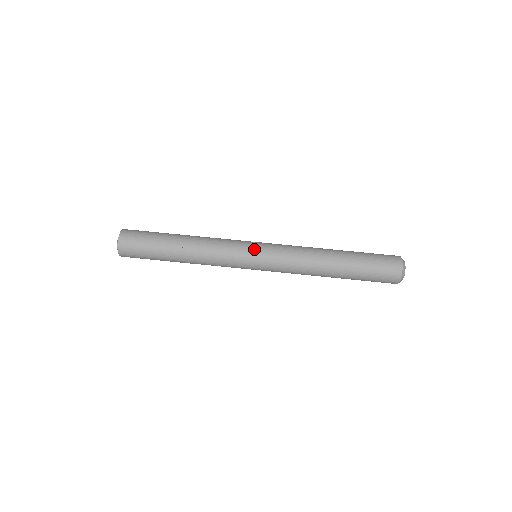
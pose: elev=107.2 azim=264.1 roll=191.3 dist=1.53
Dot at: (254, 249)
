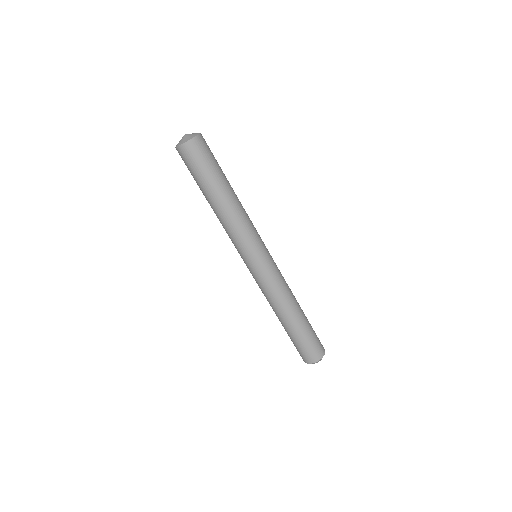
Dot at: (257, 258)
